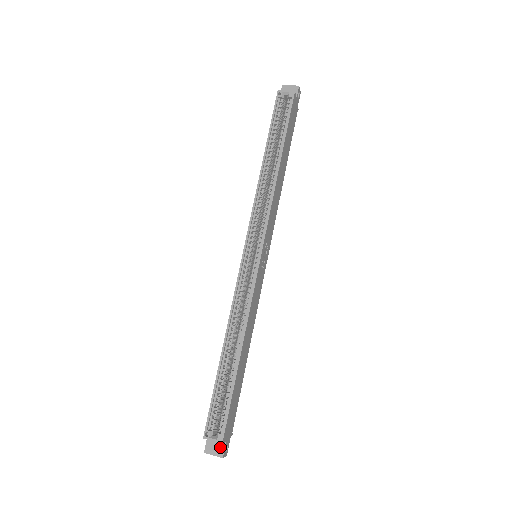
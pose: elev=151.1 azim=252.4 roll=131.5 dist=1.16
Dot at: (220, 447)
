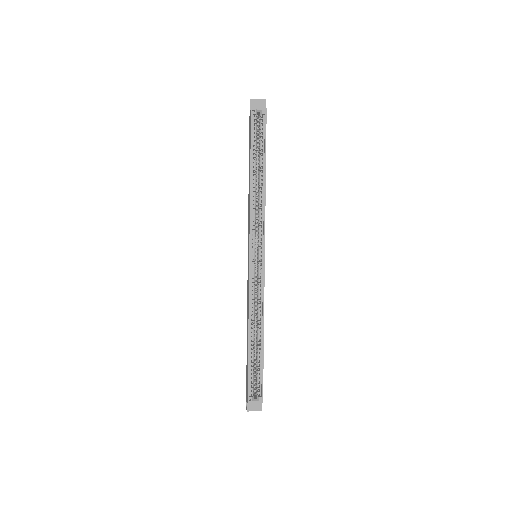
Dot at: (258, 404)
